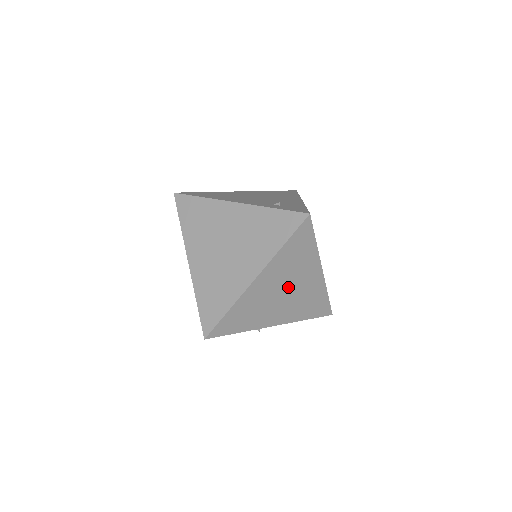
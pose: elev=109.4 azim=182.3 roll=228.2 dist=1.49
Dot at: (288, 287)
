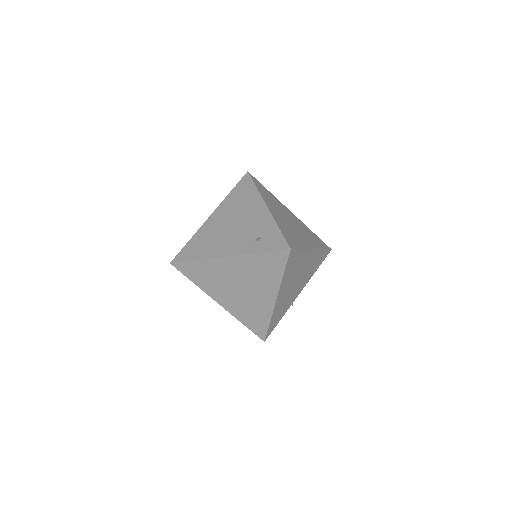
Dot at: (297, 278)
